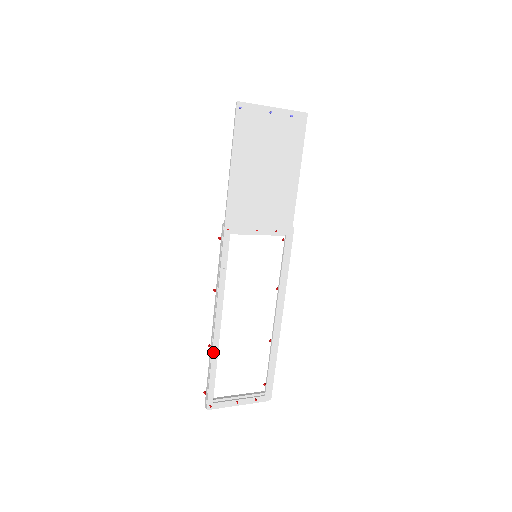
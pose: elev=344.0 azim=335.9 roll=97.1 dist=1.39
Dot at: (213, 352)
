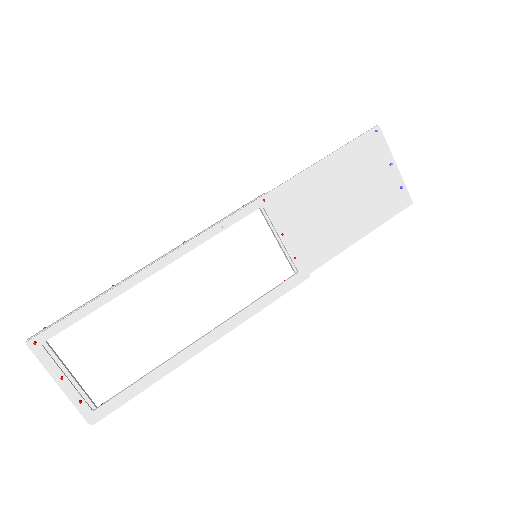
Dot at: (114, 289)
